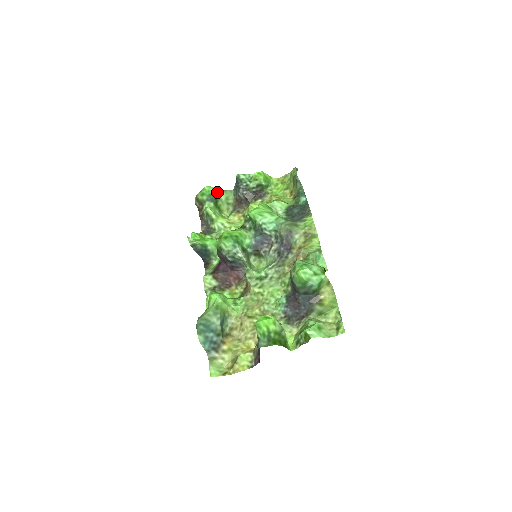
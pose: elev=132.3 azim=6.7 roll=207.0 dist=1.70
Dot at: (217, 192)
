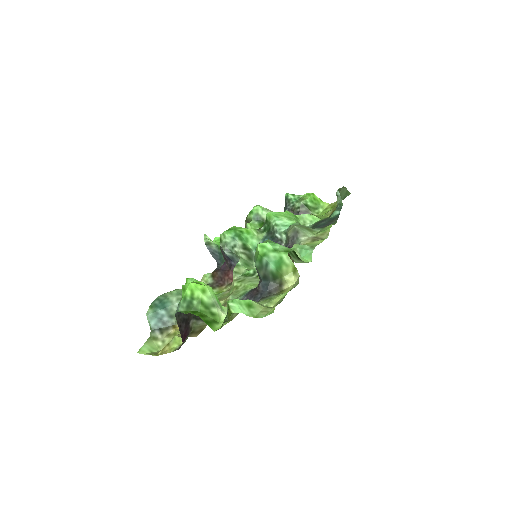
Dot at: (266, 213)
